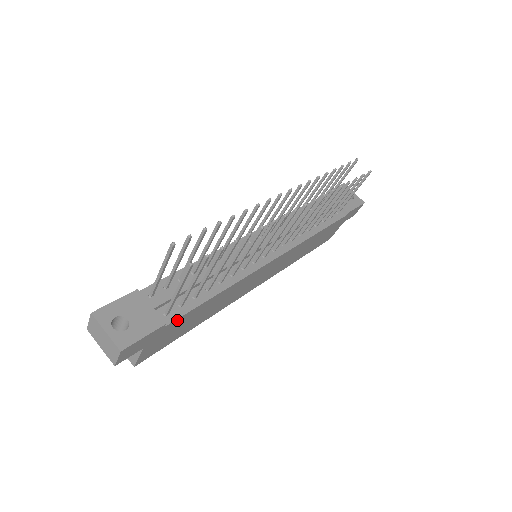
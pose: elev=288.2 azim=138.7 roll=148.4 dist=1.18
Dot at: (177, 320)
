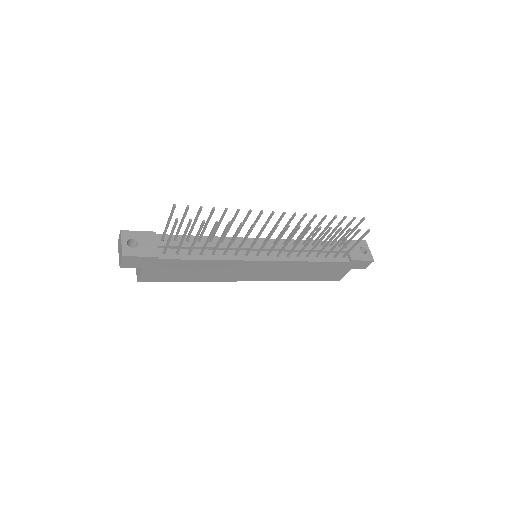
Dot at: (169, 260)
